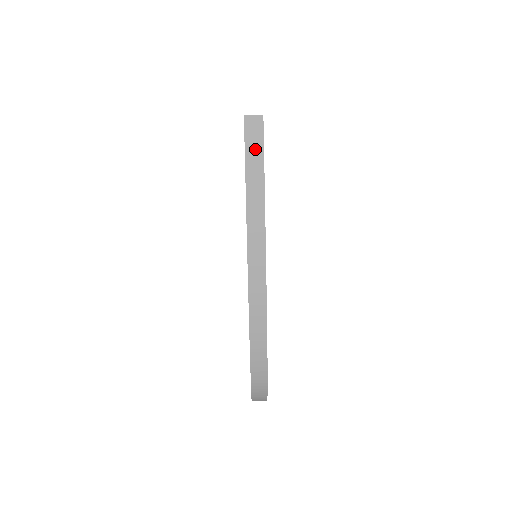
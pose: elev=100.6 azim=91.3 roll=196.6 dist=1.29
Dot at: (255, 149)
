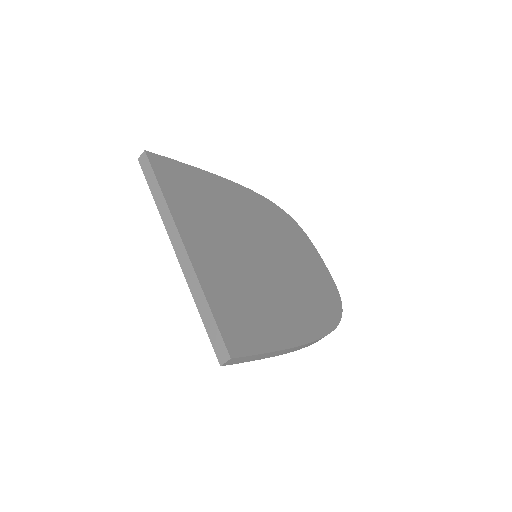
Dot at: (245, 359)
